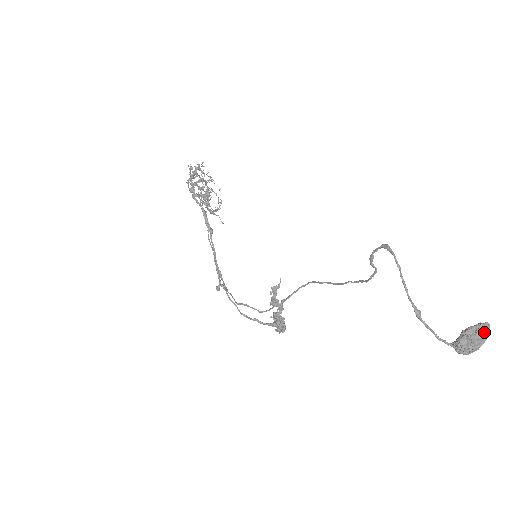
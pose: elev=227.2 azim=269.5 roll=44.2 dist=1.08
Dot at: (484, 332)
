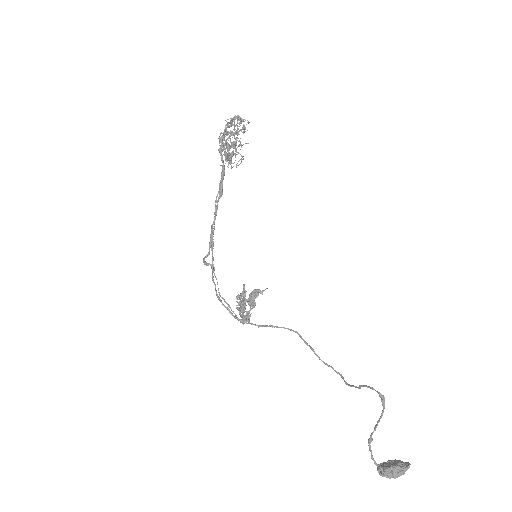
Dot at: (404, 473)
